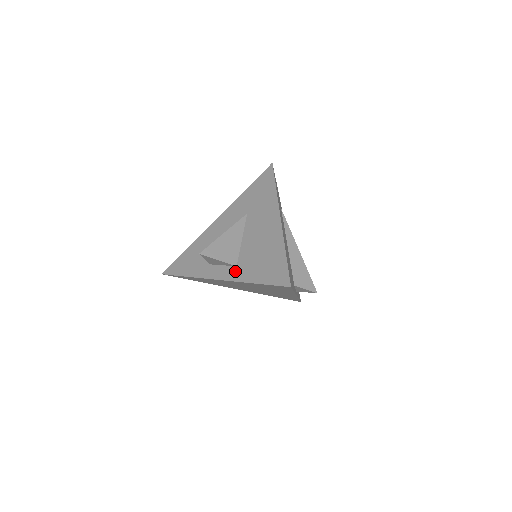
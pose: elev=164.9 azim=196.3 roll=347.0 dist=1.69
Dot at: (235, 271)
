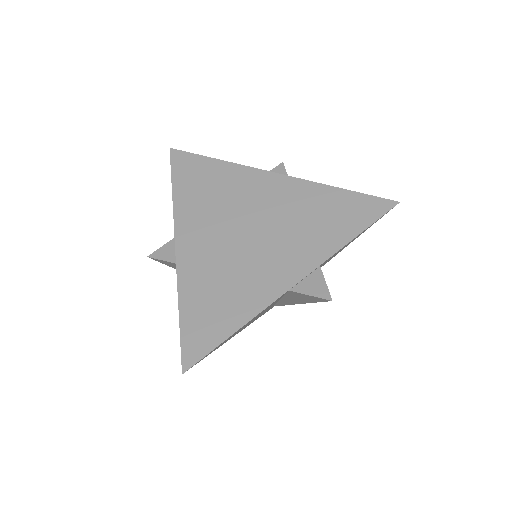
Dot at: occluded
